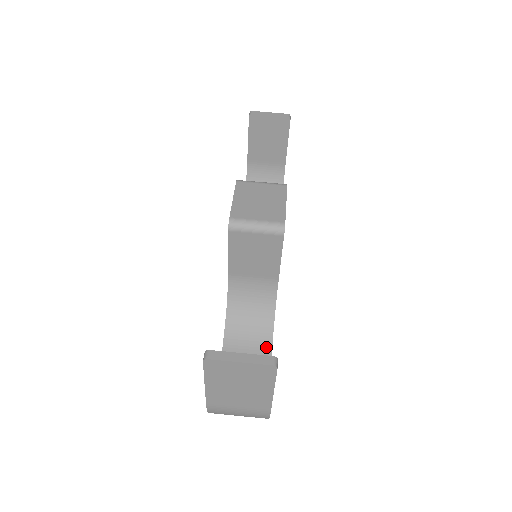
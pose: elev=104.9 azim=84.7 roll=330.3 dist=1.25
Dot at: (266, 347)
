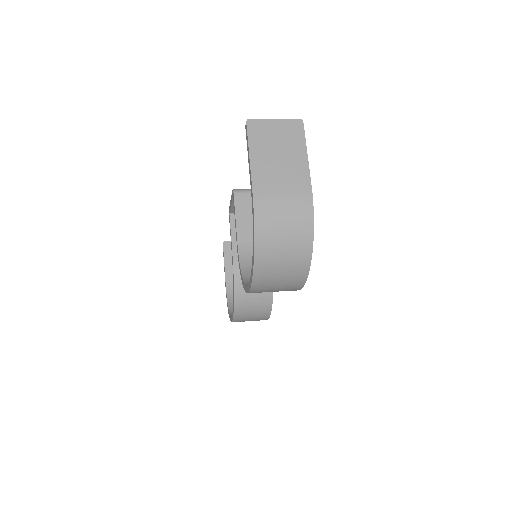
Dot at: occluded
